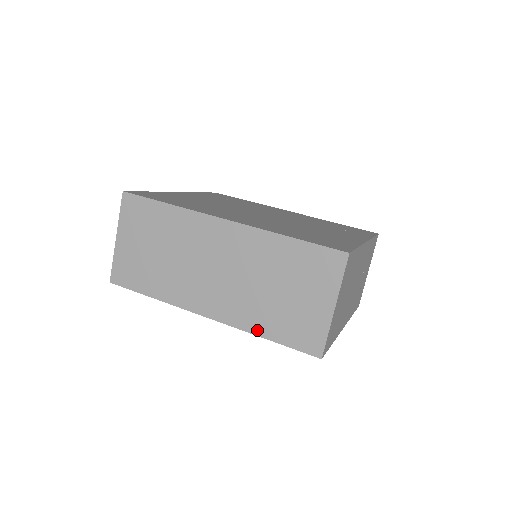
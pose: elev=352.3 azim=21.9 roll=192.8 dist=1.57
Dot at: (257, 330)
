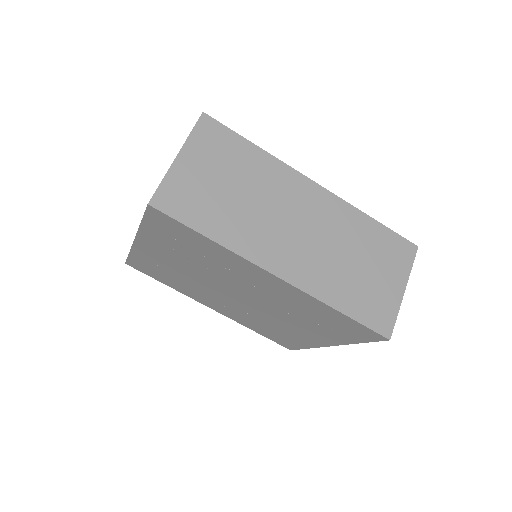
Dot at: (332, 301)
